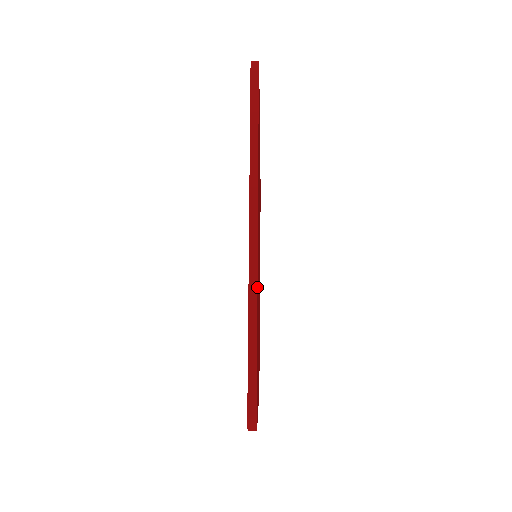
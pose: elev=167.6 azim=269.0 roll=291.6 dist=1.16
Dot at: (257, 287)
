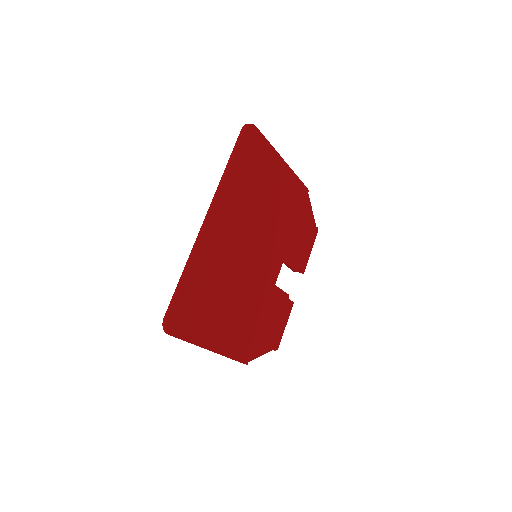
Dot at: (196, 250)
